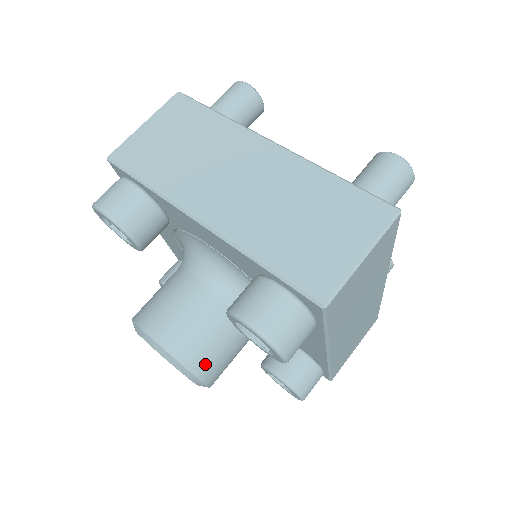
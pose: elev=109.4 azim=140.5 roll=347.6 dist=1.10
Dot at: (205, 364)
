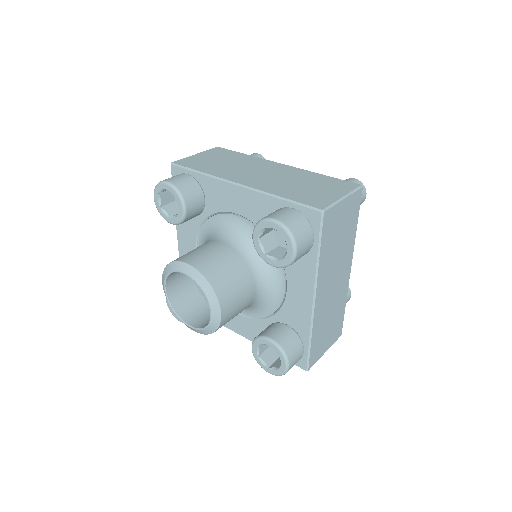
Dot at: (224, 290)
